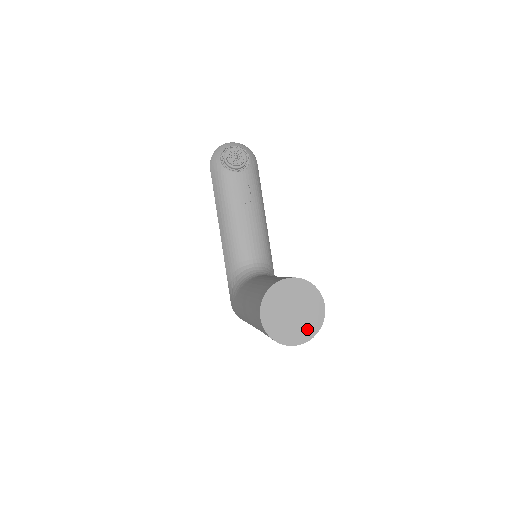
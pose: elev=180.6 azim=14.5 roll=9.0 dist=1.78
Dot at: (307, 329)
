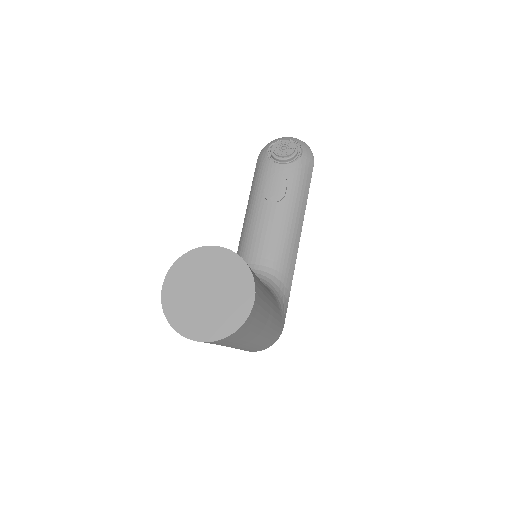
Dot at: (217, 324)
